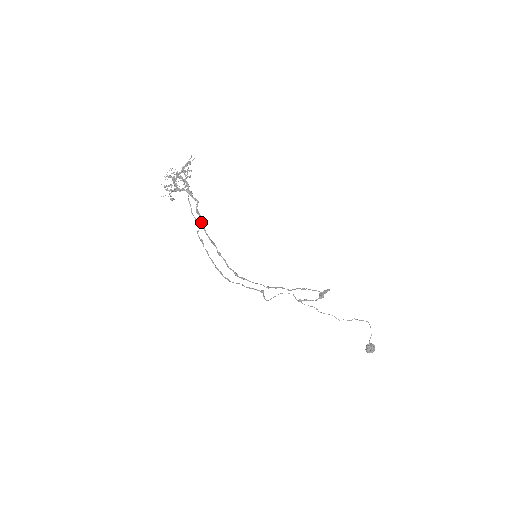
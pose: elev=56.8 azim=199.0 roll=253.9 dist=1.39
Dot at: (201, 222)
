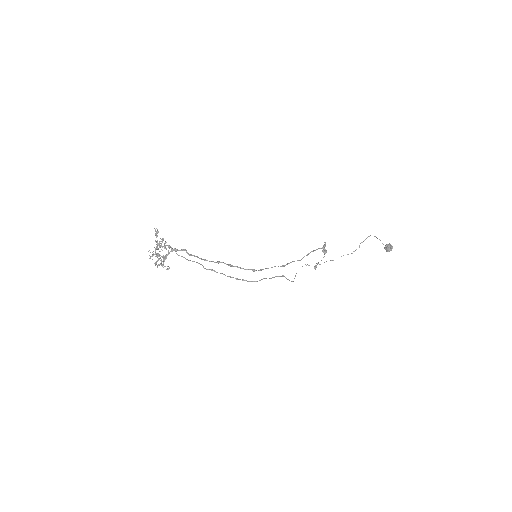
Dot at: (199, 258)
